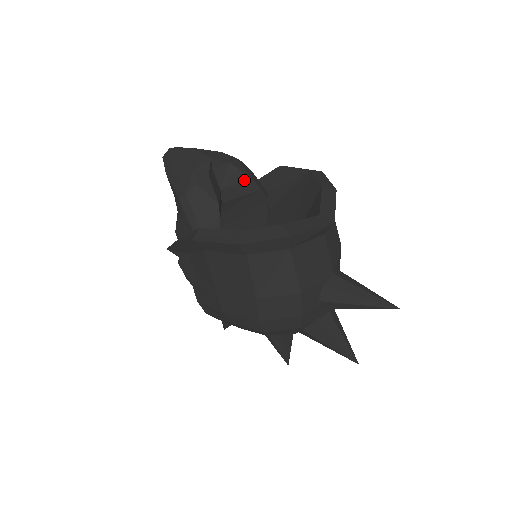
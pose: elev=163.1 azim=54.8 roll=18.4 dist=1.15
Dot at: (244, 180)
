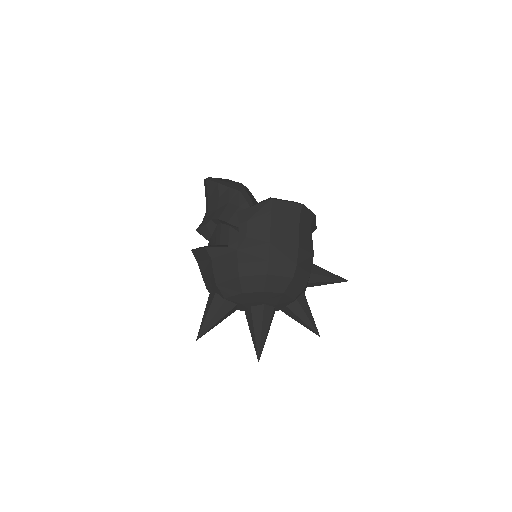
Dot at: occluded
